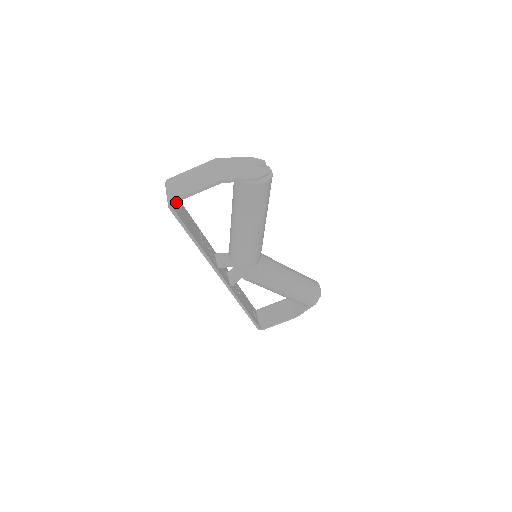
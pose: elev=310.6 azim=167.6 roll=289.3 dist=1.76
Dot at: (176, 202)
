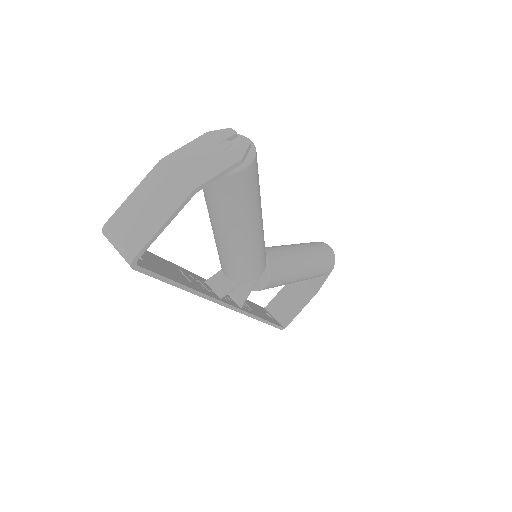
Dot at: occluded
